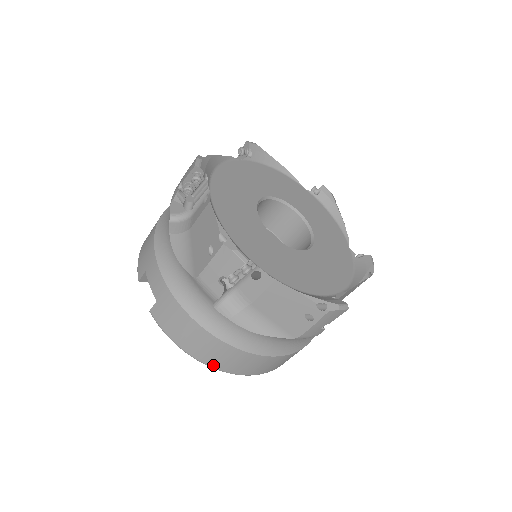
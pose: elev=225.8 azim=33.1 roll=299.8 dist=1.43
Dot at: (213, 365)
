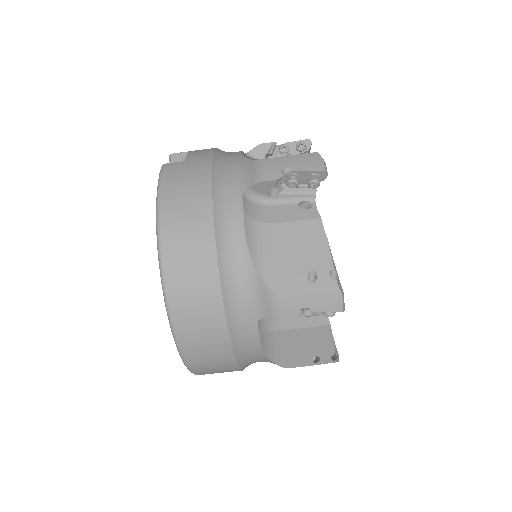
Dot at: (166, 244)
